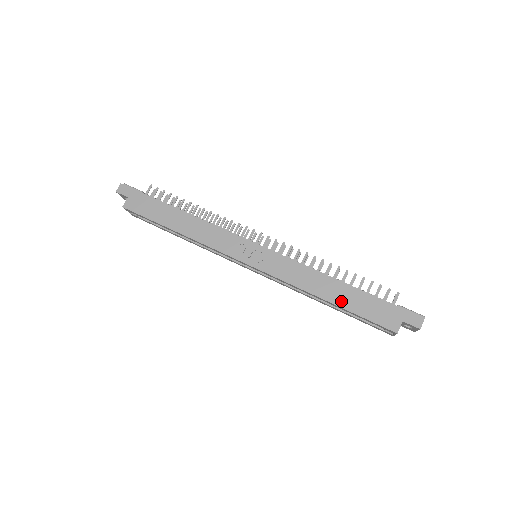
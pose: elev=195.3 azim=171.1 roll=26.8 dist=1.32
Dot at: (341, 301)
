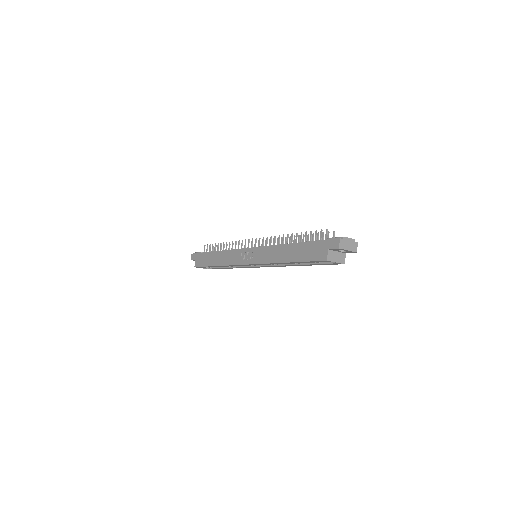
Dot at: (293, 258)
